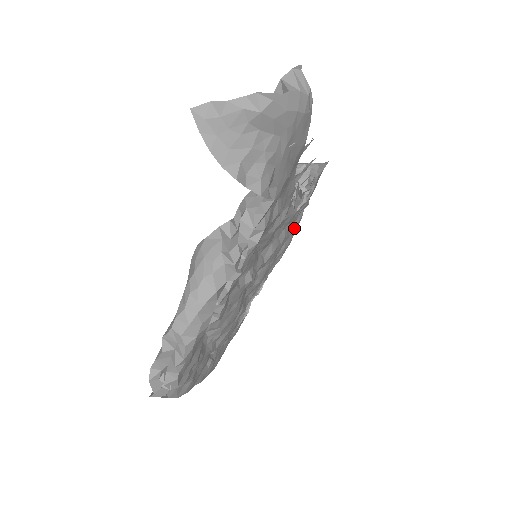
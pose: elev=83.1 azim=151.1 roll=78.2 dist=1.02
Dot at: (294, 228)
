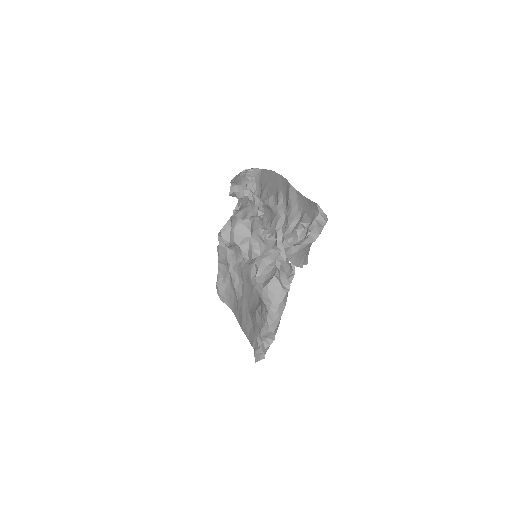
Dot at: occluded
